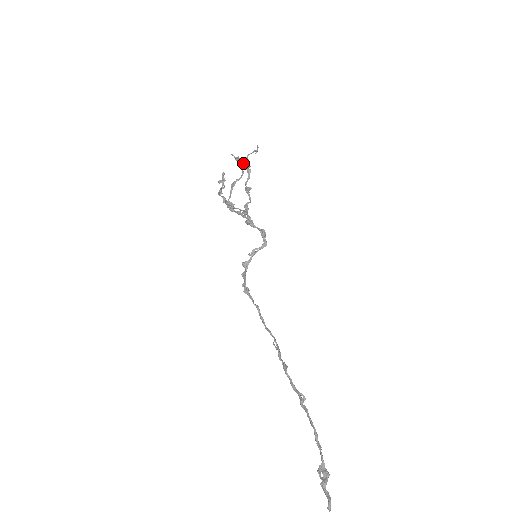
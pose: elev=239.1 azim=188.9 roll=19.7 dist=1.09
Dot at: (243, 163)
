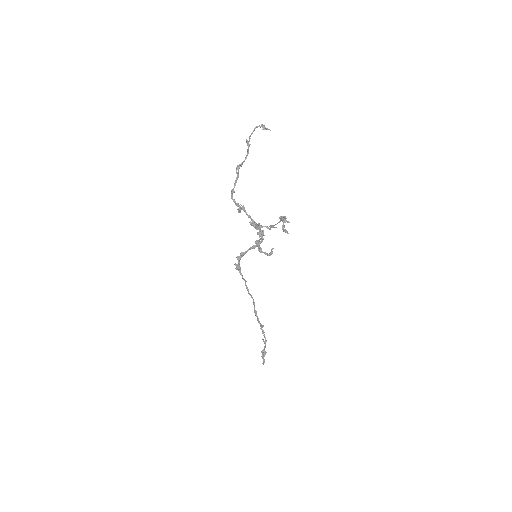
Dot at: occluded
